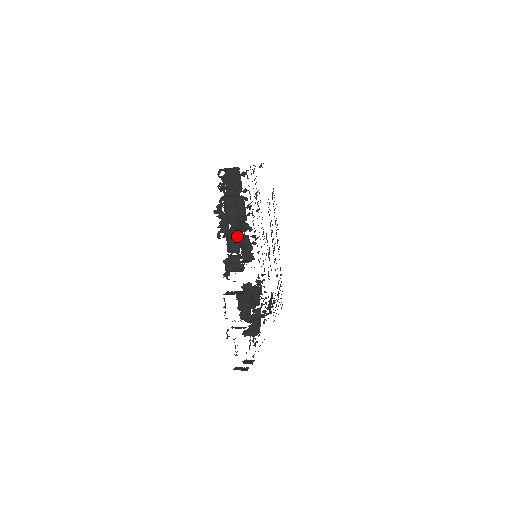
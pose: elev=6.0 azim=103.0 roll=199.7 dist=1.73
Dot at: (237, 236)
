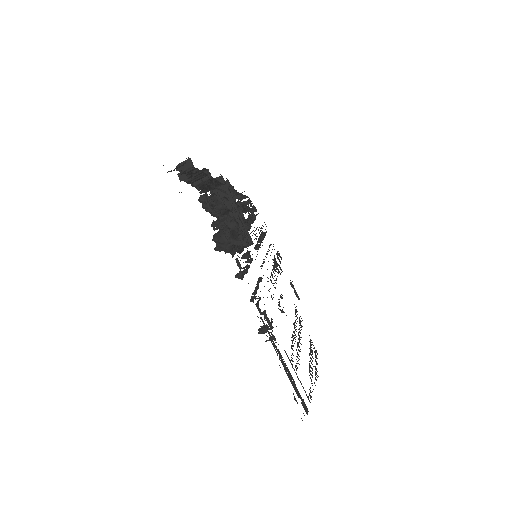
Dot at: occluded
